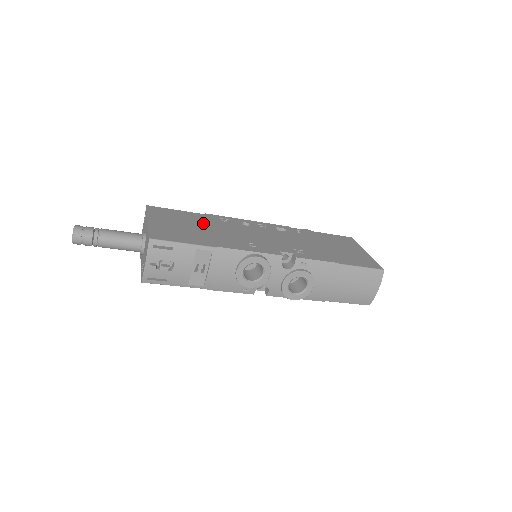
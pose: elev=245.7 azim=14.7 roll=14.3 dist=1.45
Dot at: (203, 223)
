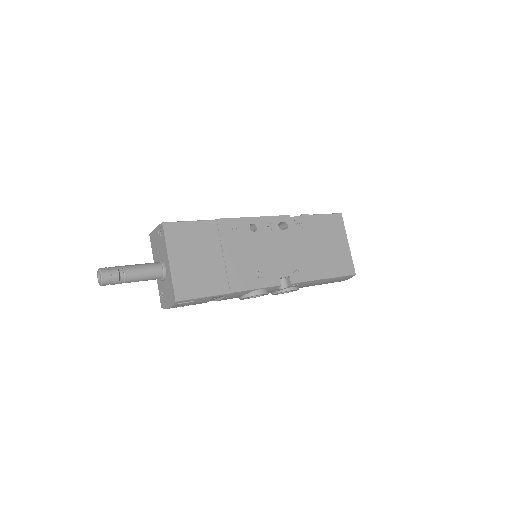
Dot at: (216, 244)
